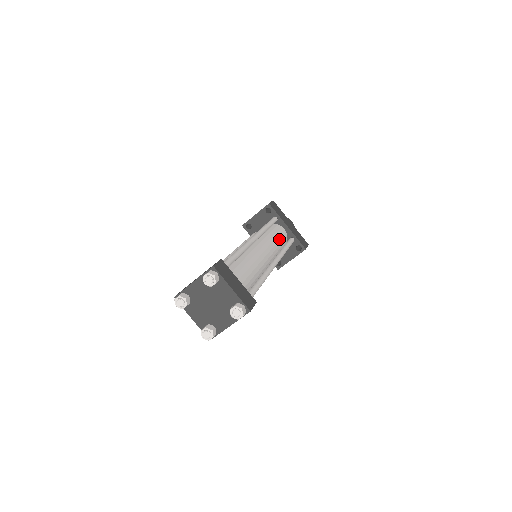
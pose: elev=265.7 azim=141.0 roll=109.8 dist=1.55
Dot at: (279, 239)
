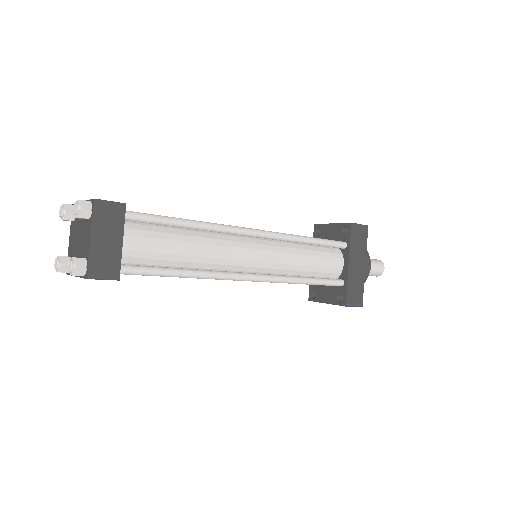
Dot at: (312, 265)
